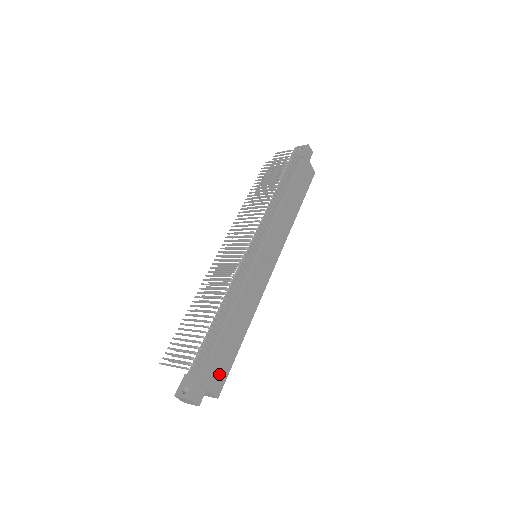
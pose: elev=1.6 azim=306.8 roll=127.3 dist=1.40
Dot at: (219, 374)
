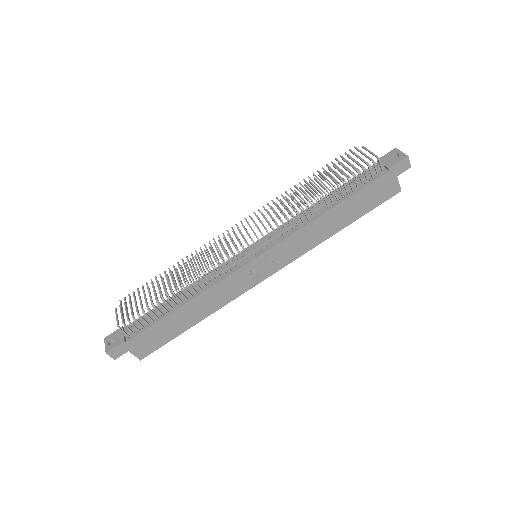
Dot at: (149, 344)
